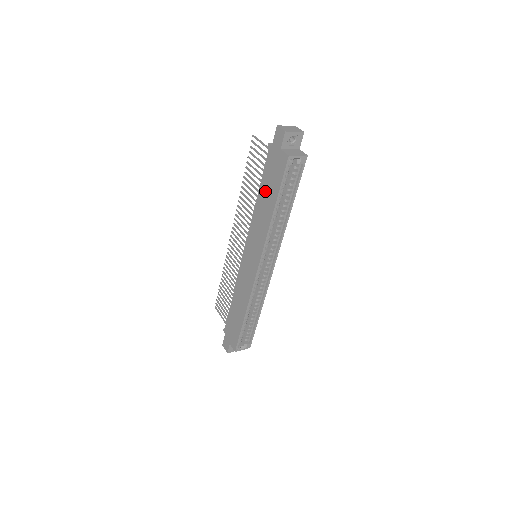
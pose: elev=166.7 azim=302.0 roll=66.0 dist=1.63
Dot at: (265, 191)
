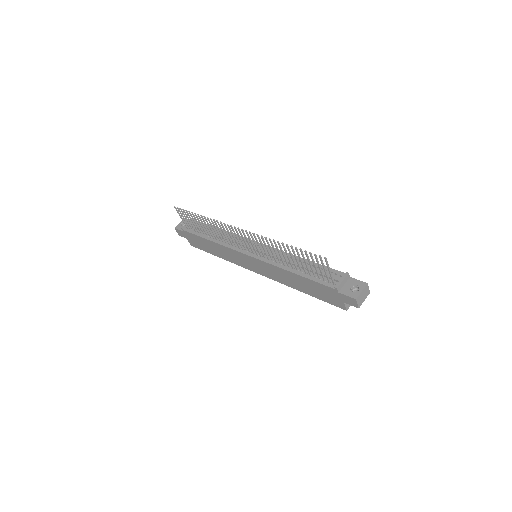
Dot at: (305, 284)
